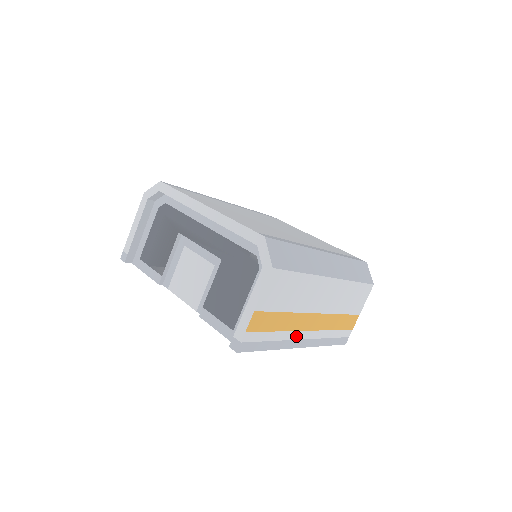
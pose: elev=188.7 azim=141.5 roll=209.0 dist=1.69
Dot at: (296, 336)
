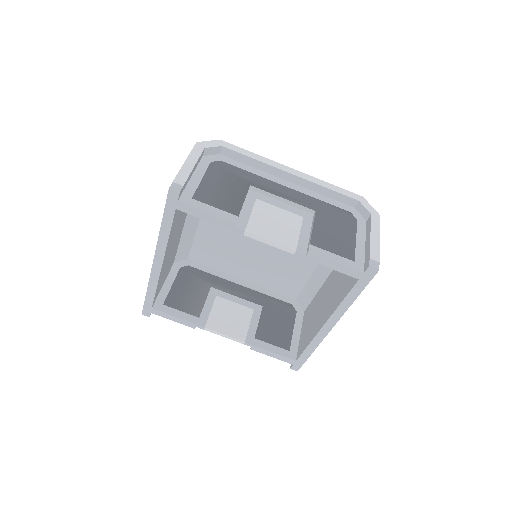
Dot at: occluded
